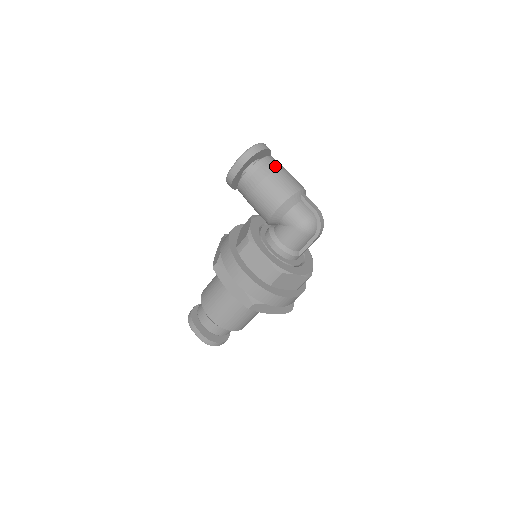
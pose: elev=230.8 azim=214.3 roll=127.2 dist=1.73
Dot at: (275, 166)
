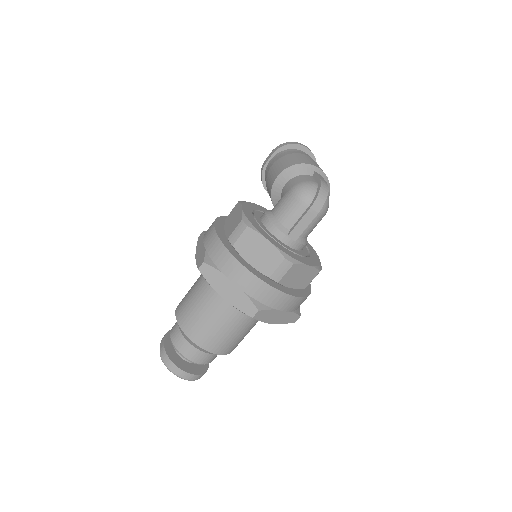
Dot at: (304, 154)
